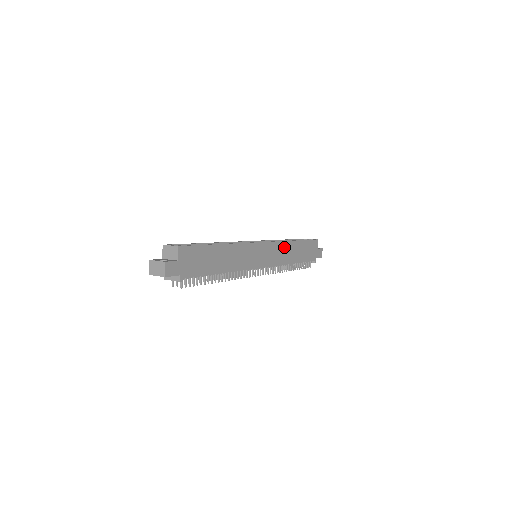
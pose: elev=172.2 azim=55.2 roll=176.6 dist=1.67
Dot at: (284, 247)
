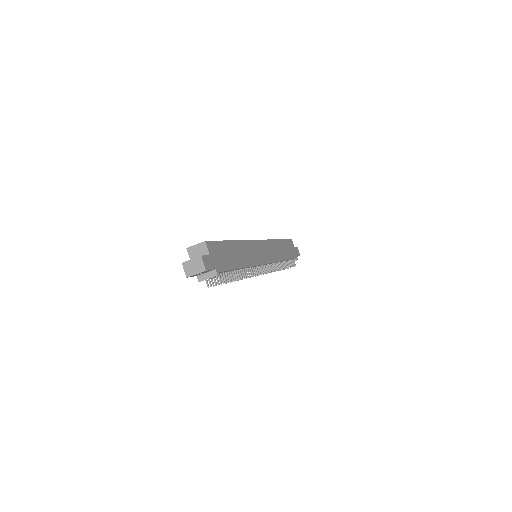
Dot at: (273, 245)
